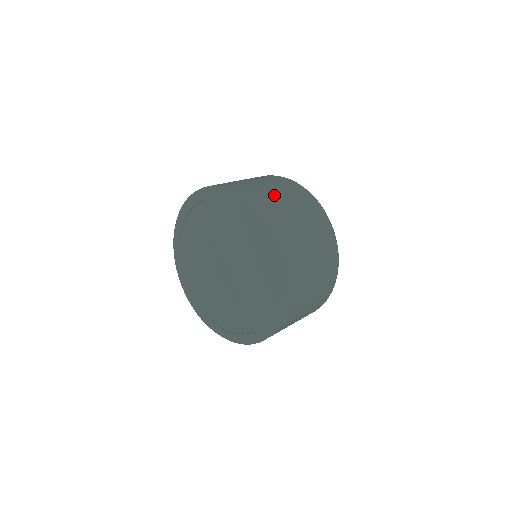
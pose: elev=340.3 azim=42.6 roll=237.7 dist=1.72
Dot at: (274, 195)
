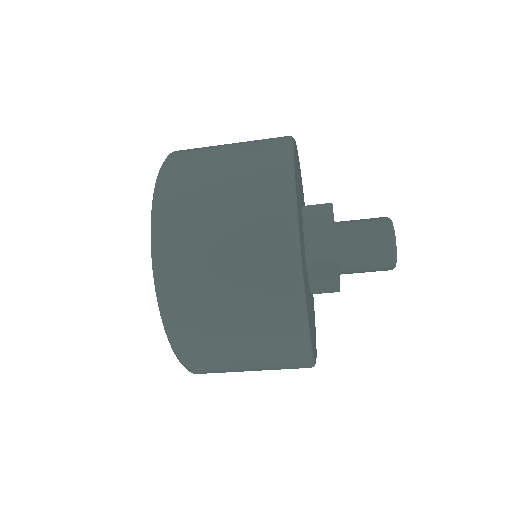
Dot at: (216, 148)
